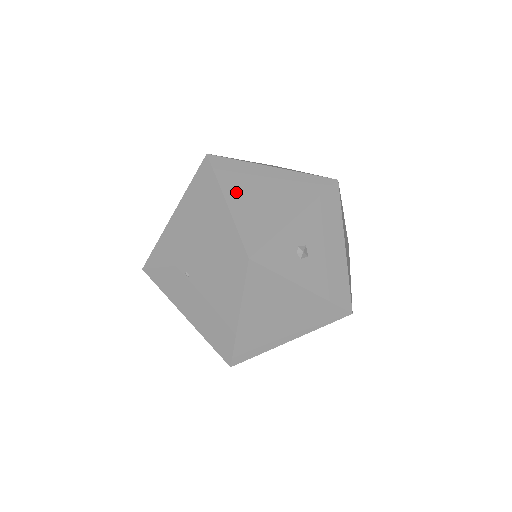
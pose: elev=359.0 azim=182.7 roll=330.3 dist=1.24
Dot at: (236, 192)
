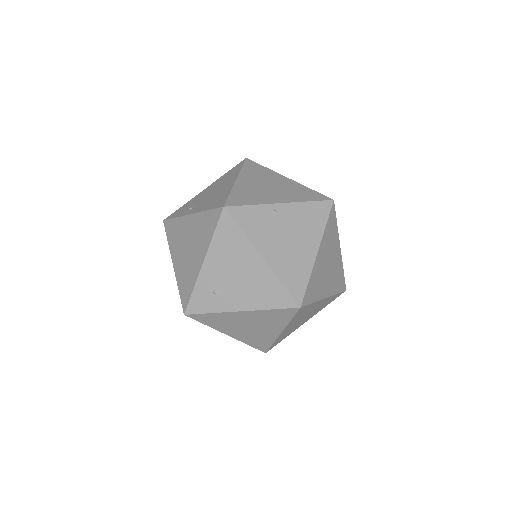
Dot at: occluded
